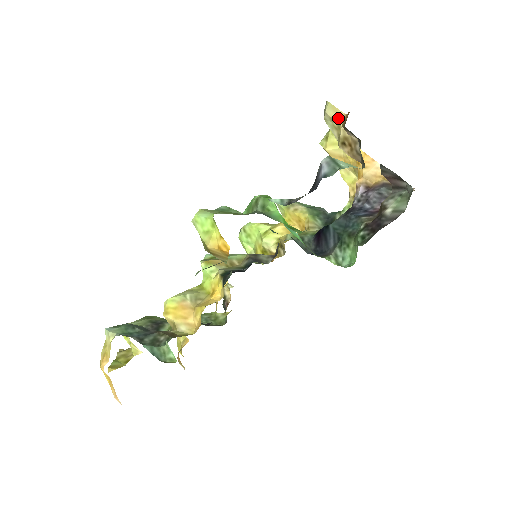
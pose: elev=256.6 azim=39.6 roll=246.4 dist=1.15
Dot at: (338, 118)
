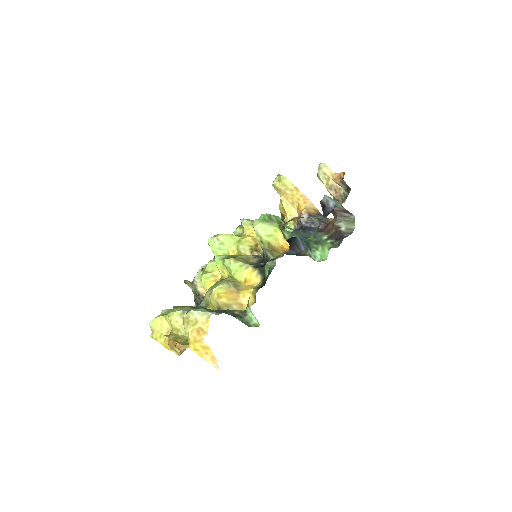
Dot at: (329, 174)
